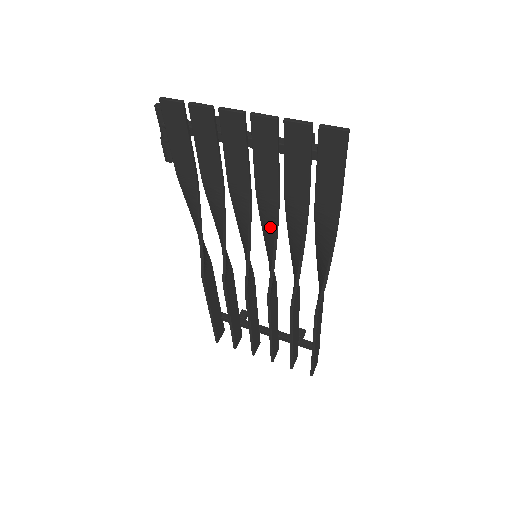
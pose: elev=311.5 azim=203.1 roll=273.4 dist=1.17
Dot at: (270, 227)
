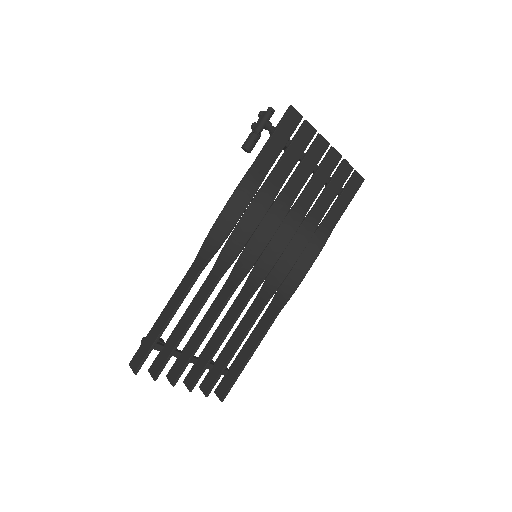
Dot at: (291, 229)
